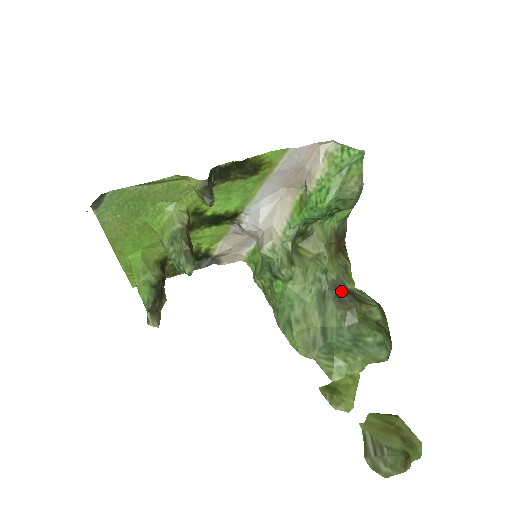
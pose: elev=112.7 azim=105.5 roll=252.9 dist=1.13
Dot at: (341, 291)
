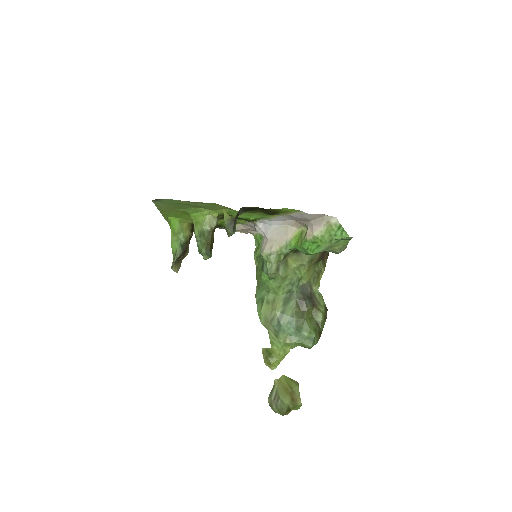
Dot at: (305, 294)
